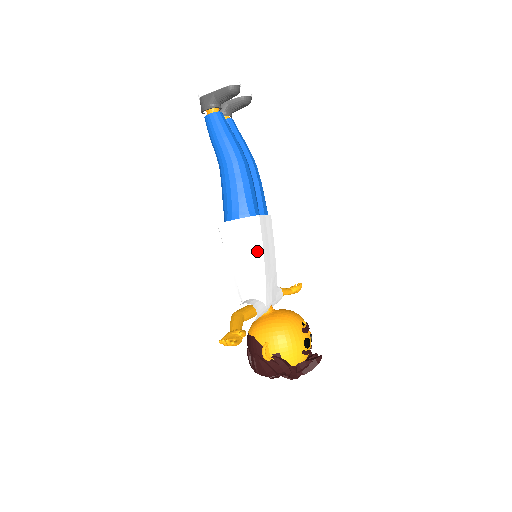
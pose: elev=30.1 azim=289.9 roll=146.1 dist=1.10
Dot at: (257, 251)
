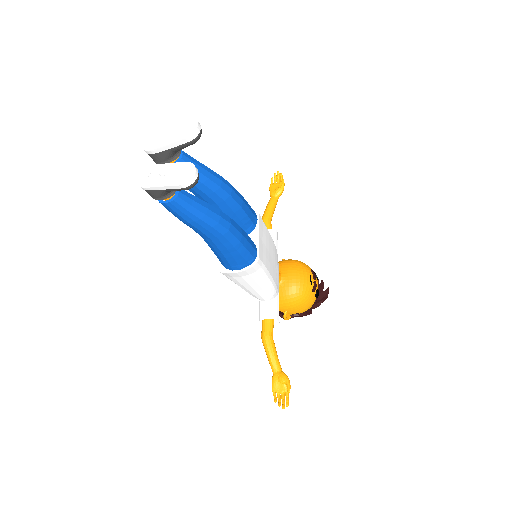
Dot at: (264, 279)
